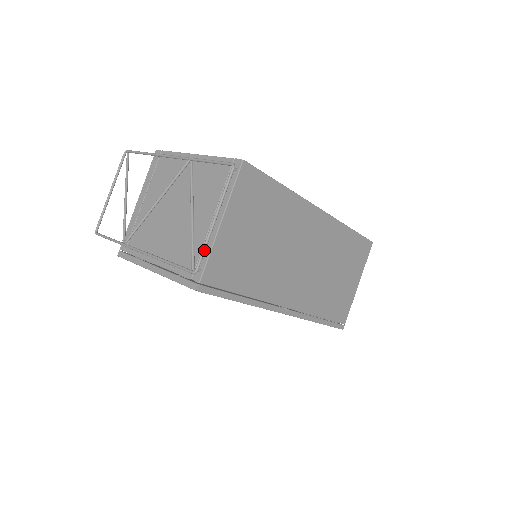
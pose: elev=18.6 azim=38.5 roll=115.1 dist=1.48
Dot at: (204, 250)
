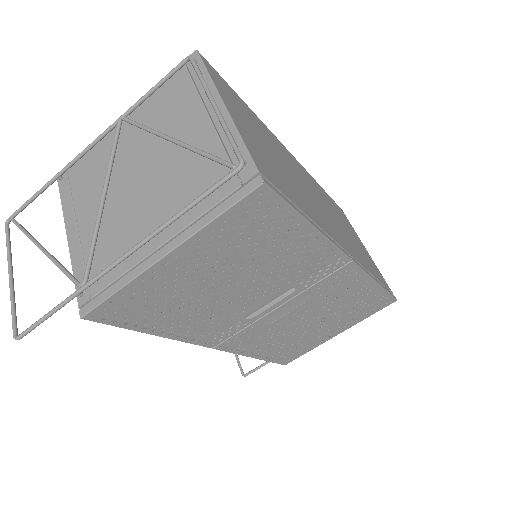
Dot at: (231, 136)
